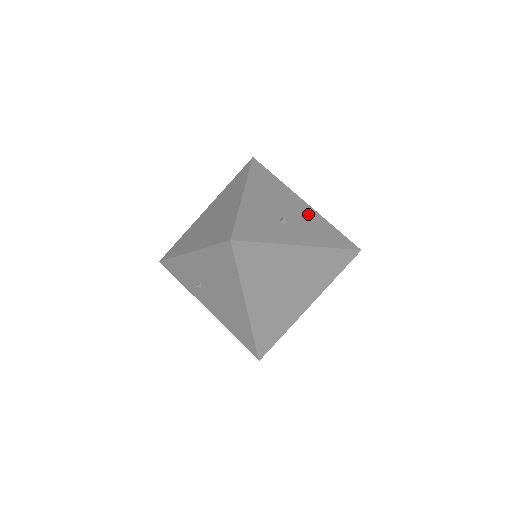
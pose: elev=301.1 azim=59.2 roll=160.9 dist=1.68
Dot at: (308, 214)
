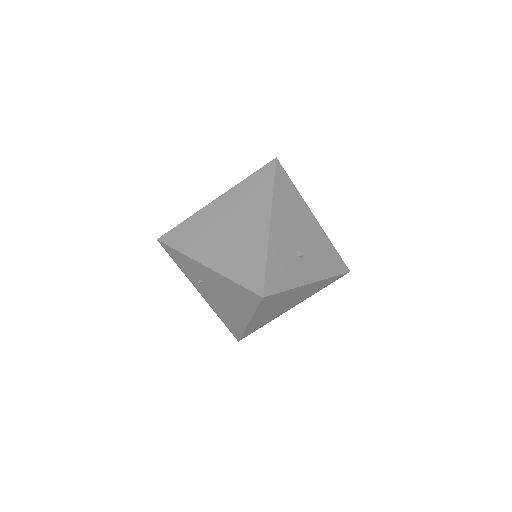
Dot at: (317, 235)
